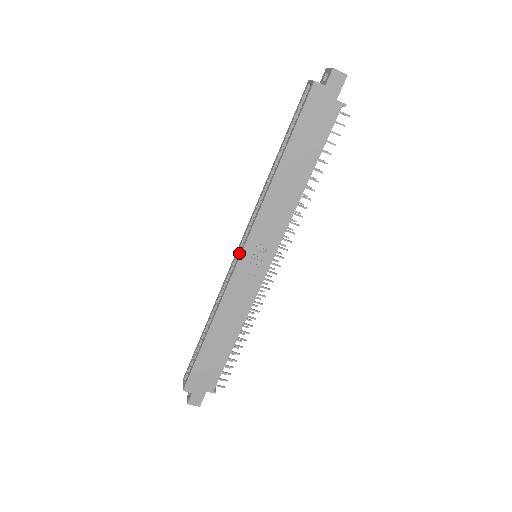
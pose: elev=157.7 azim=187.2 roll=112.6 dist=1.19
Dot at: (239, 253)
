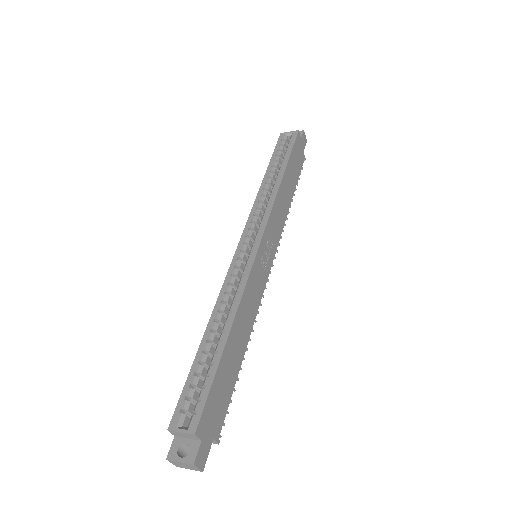
Dot at: (253, 243)
